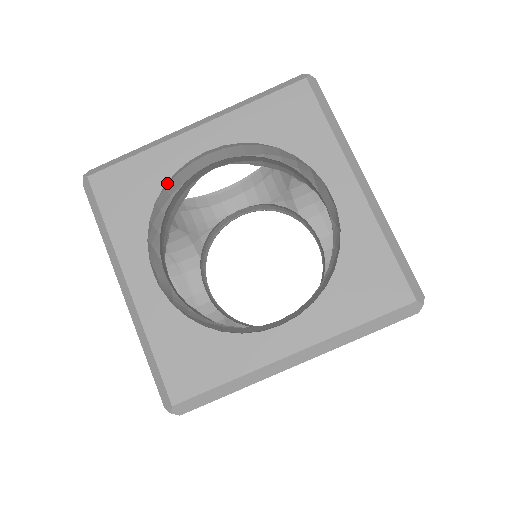
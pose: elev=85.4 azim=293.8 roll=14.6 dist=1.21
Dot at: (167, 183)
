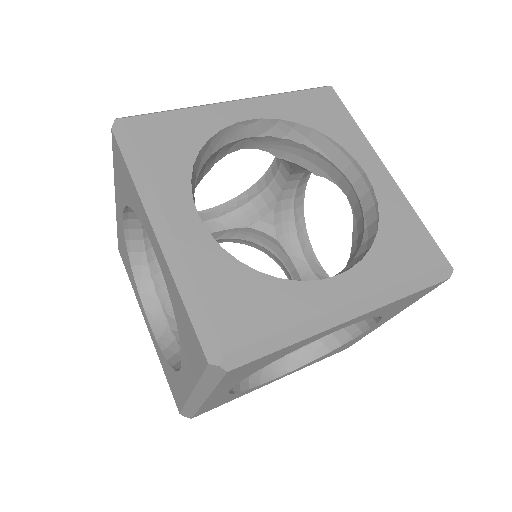
Dot at: (128, 249)
